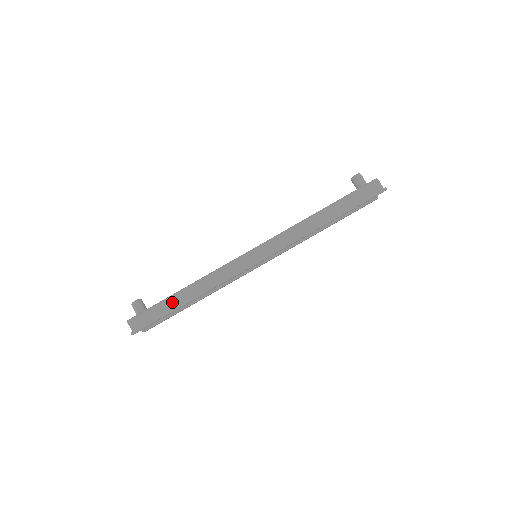
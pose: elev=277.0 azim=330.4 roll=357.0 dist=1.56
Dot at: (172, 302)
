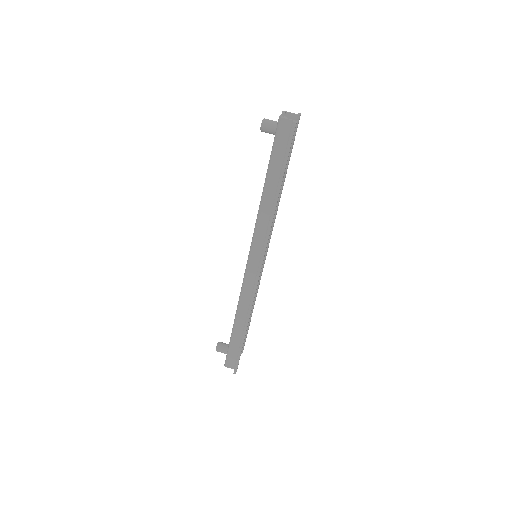
Dot at: (237, 336)
